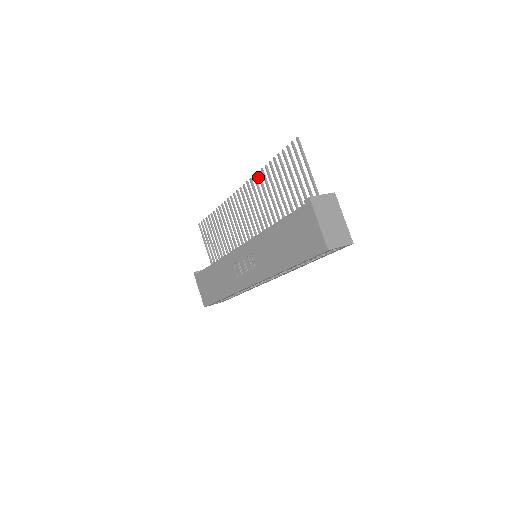
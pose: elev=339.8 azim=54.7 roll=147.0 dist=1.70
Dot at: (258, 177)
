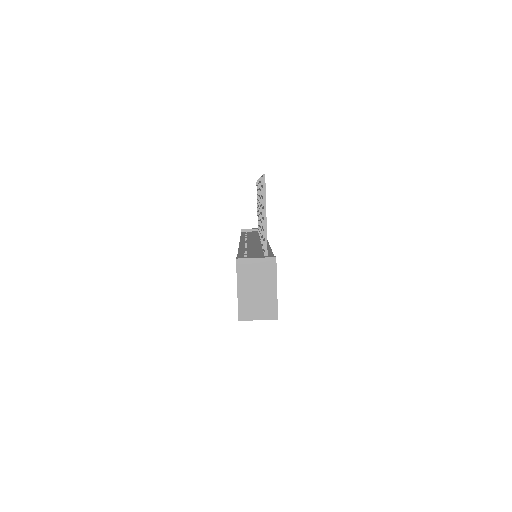
Dot at: occluded
